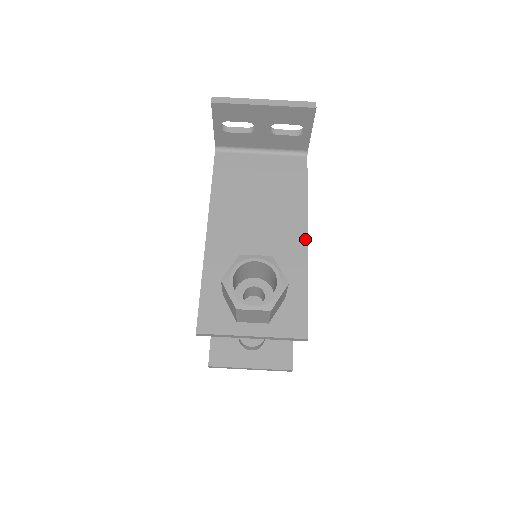
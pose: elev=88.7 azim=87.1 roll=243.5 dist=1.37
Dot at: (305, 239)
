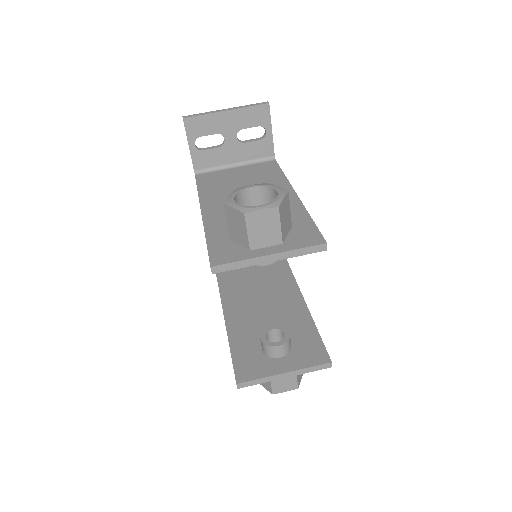
Dot at: (294, 194)
